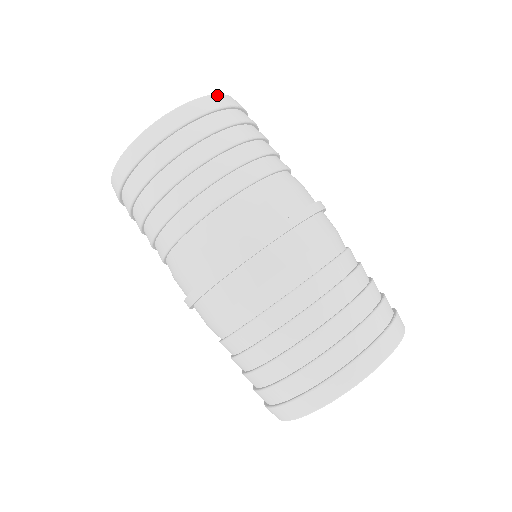
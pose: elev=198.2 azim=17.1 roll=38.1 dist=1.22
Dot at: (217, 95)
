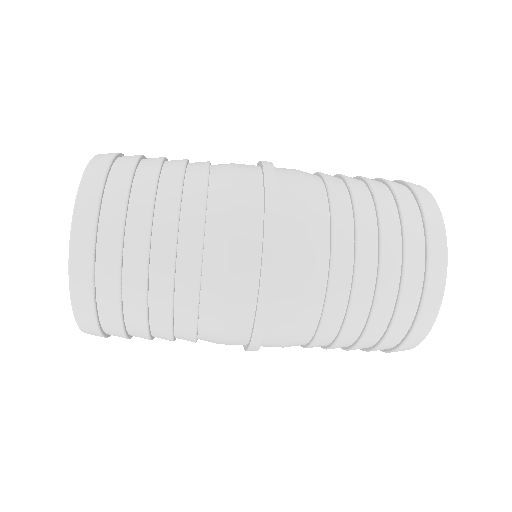
Dot at: (83, 179)
